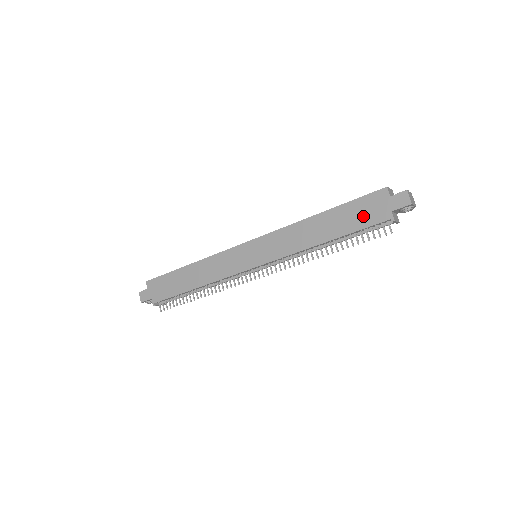
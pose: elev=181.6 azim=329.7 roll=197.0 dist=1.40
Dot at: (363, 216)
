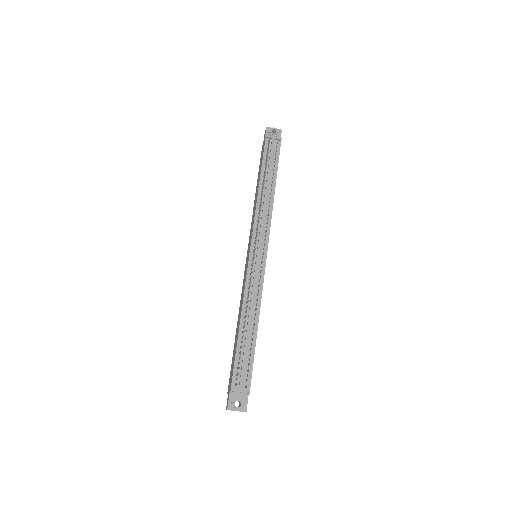
Dot at: (261, 159)
